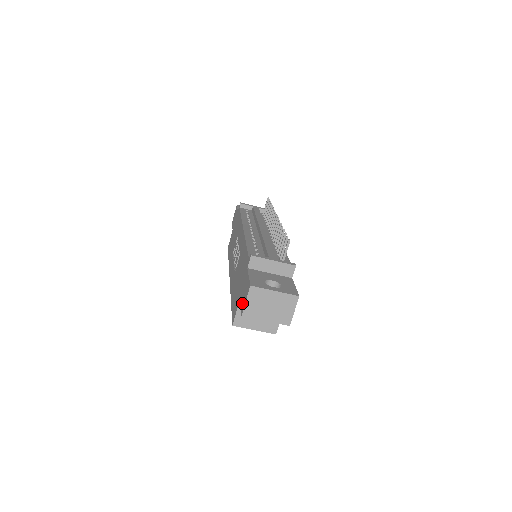
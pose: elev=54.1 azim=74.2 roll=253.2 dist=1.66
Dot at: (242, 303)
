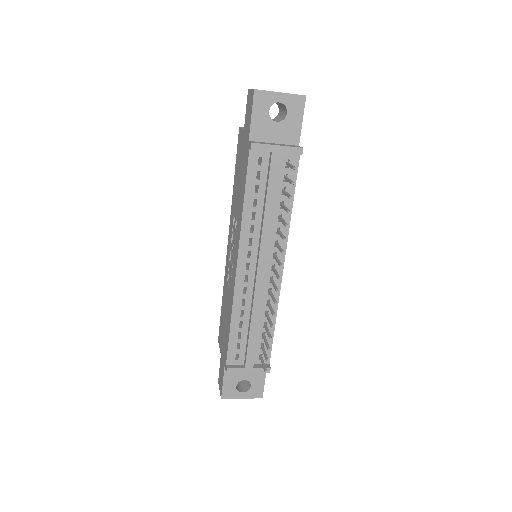
Dot at: (219, 375)
